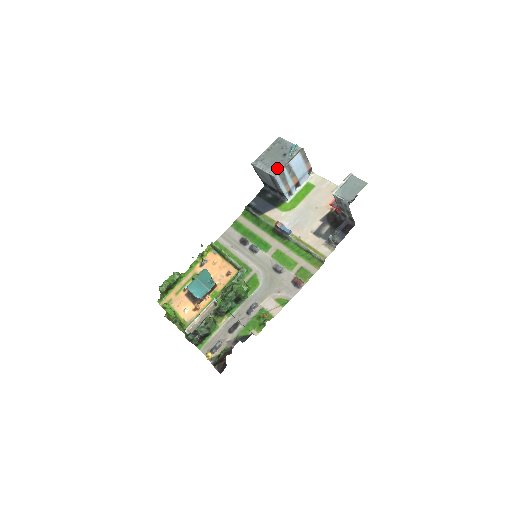
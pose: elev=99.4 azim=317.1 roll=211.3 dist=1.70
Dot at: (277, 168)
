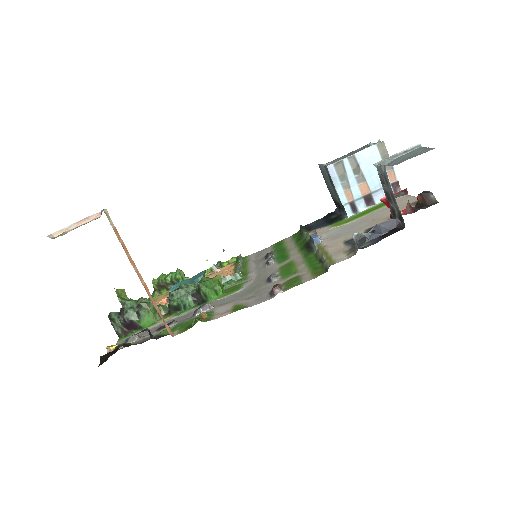
Dot at: occluded
